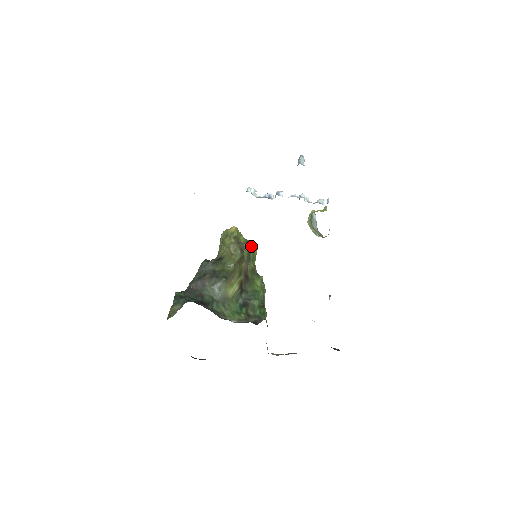
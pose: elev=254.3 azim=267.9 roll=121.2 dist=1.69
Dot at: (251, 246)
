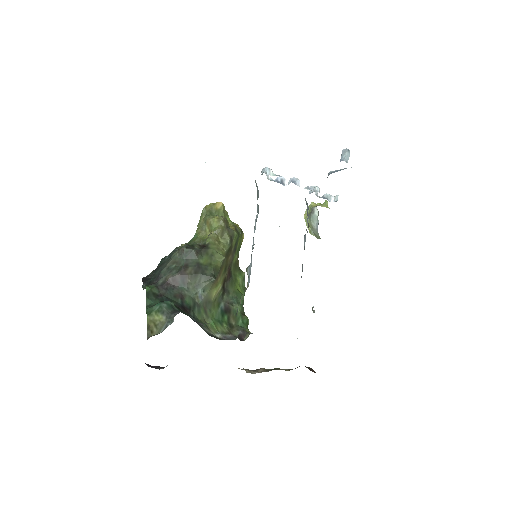
Dot at: (240, 233)
